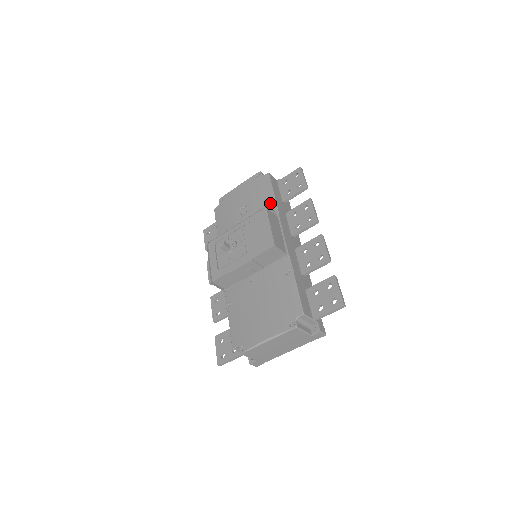
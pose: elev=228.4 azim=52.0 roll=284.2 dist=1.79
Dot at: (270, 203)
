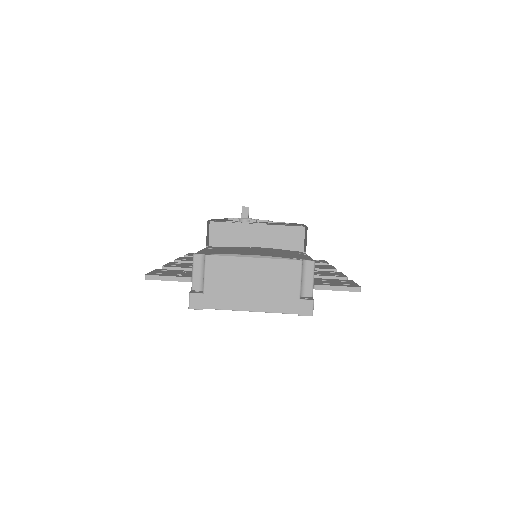
Dot at: occluded
